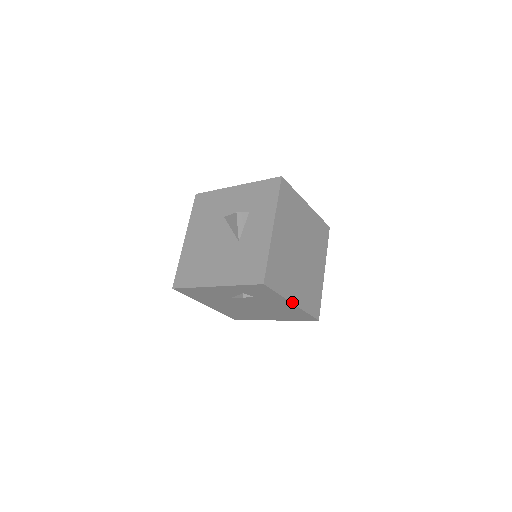
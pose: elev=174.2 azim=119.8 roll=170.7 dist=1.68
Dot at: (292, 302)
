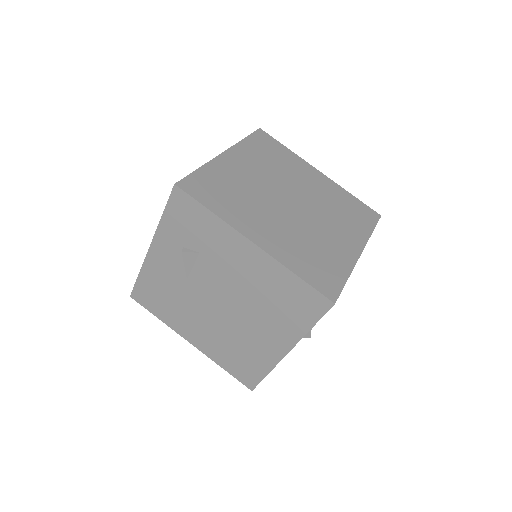
Dot at: (249, 239)
